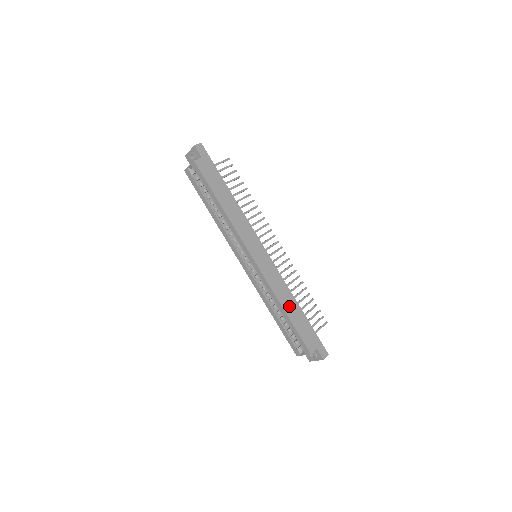
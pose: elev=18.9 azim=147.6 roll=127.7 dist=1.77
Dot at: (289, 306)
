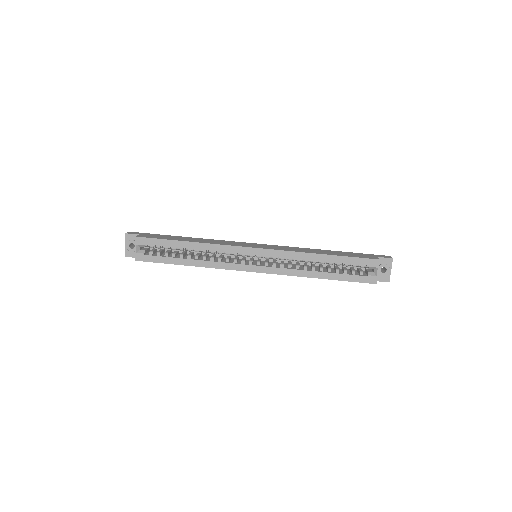
Dot at: (321, 252)
